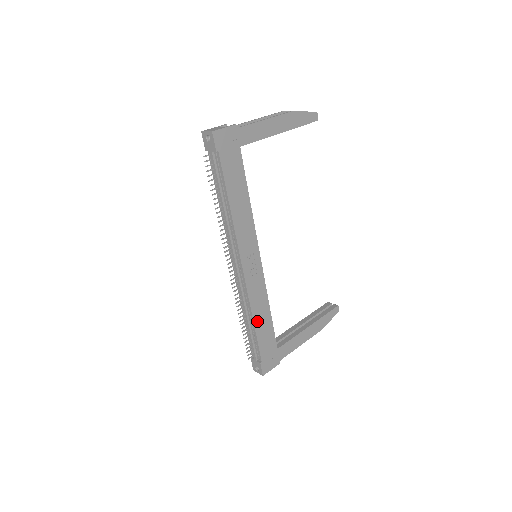
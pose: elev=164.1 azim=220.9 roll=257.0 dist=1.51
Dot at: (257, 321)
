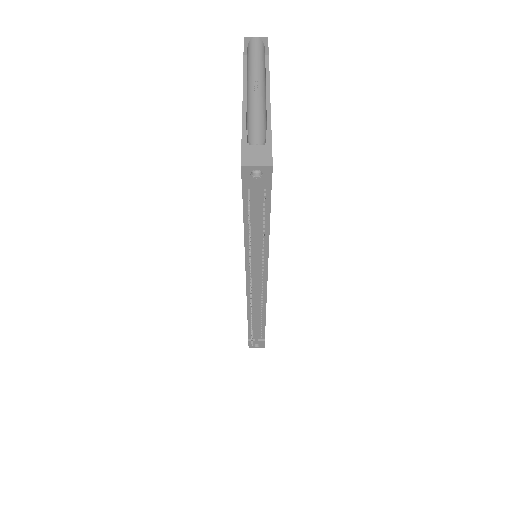
Dot at: occluded
